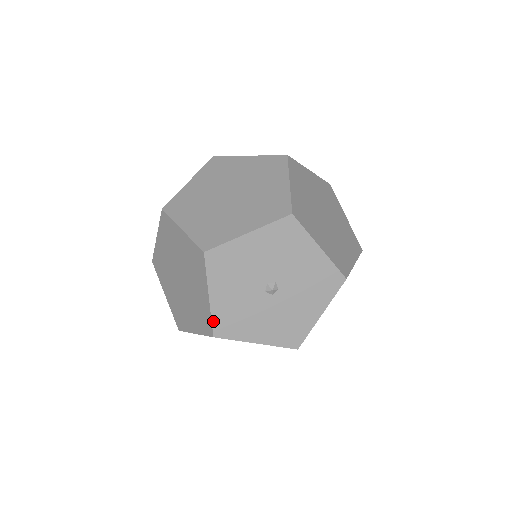
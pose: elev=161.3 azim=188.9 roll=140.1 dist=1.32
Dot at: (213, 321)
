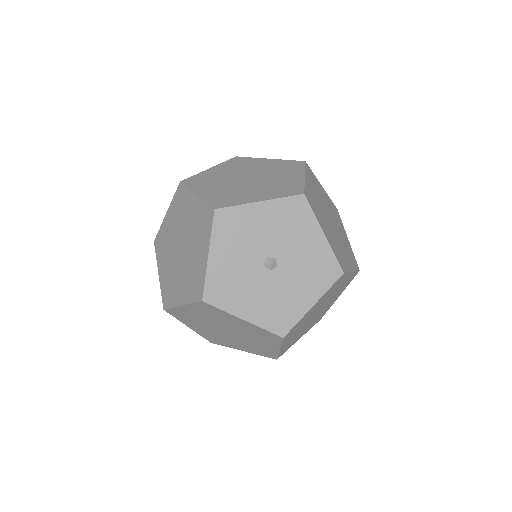
Dot at: (206, 283)
